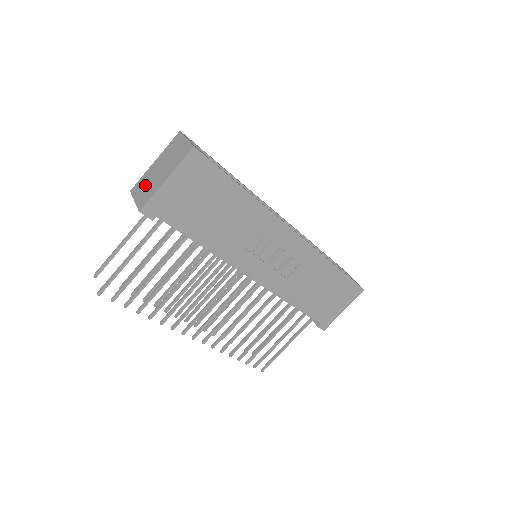
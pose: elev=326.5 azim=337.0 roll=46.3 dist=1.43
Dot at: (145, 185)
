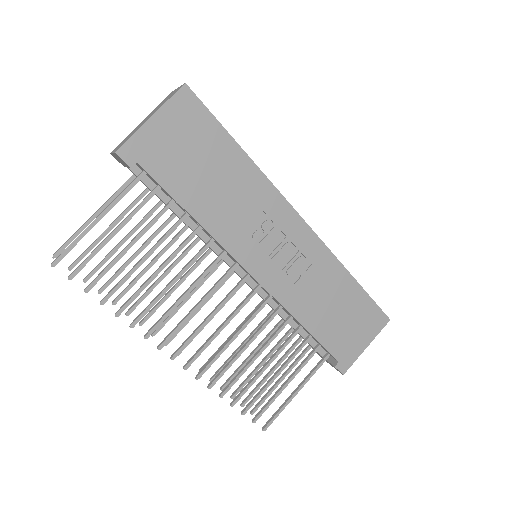
Dot at: (127, 137)
